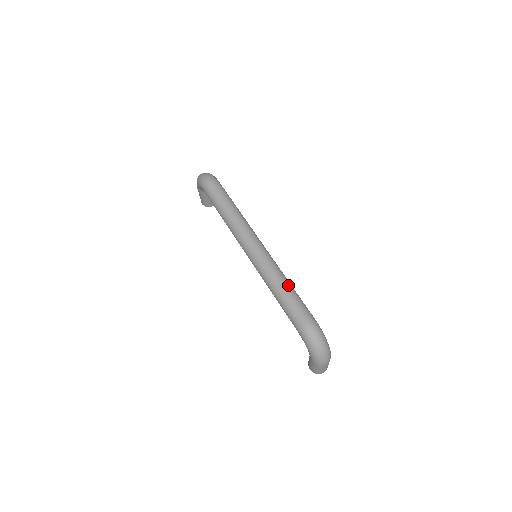
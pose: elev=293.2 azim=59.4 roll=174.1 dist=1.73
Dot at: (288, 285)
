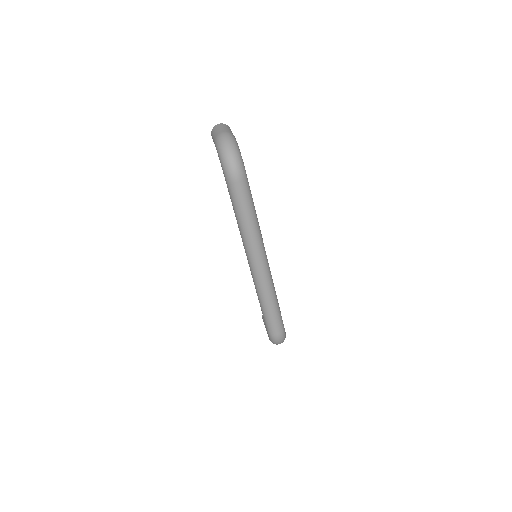
Dot at: (275, 305)
